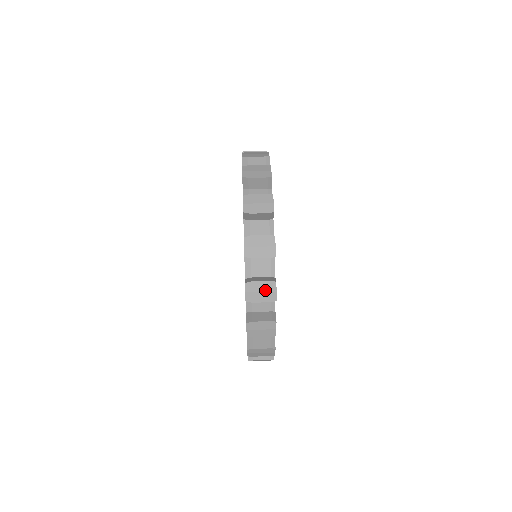
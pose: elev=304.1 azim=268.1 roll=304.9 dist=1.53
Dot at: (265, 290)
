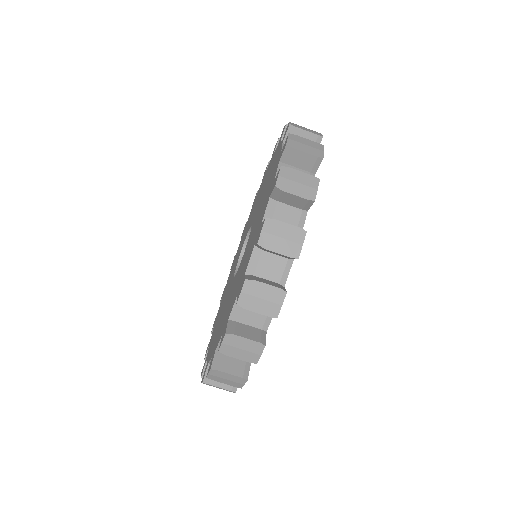
Dot at: (223, 389)
